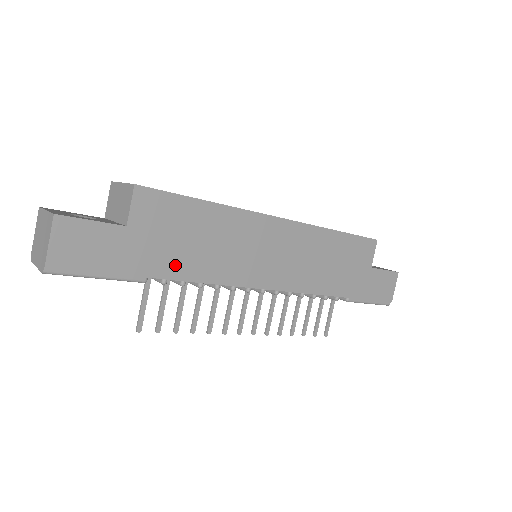
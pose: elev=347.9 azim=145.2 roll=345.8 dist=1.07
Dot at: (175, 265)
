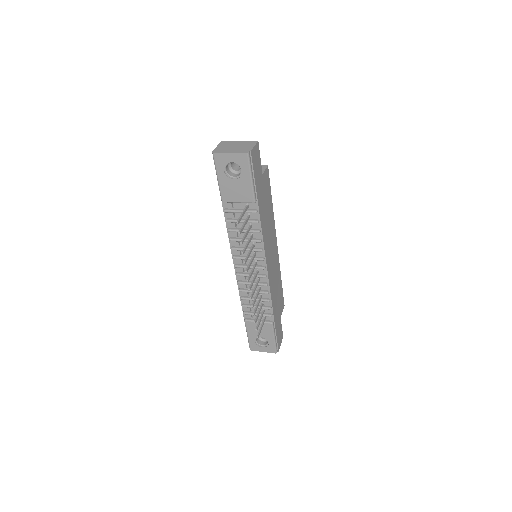
Dot at: (262, 210)
